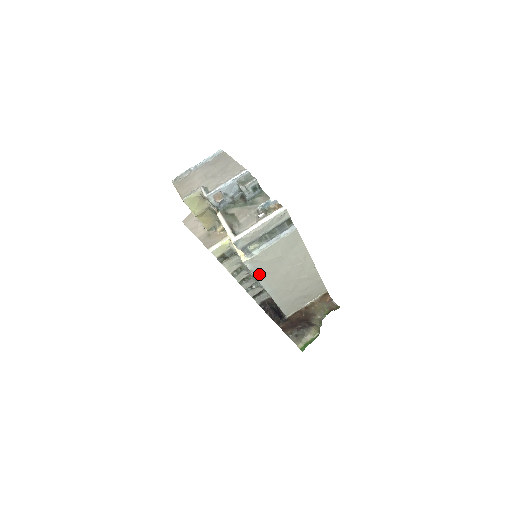
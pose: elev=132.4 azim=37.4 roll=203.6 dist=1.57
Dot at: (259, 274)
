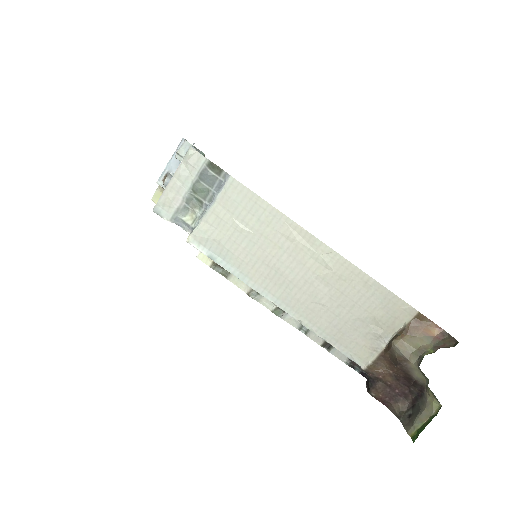
Dot at: (231, 265)
